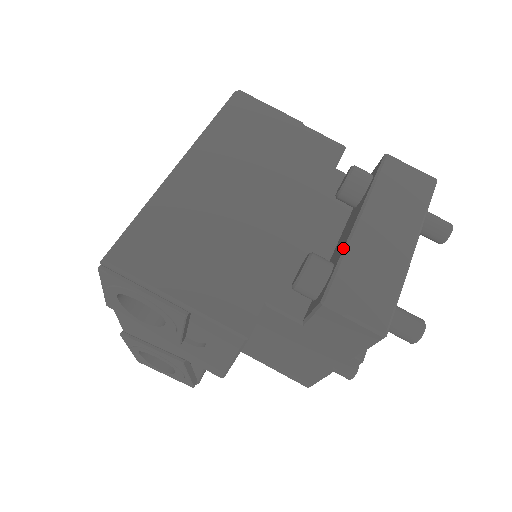
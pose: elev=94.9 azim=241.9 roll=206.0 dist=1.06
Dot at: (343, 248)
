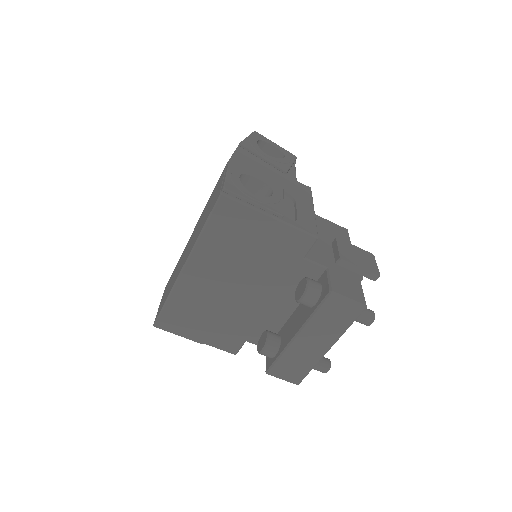
Dot at: (283, 350)
